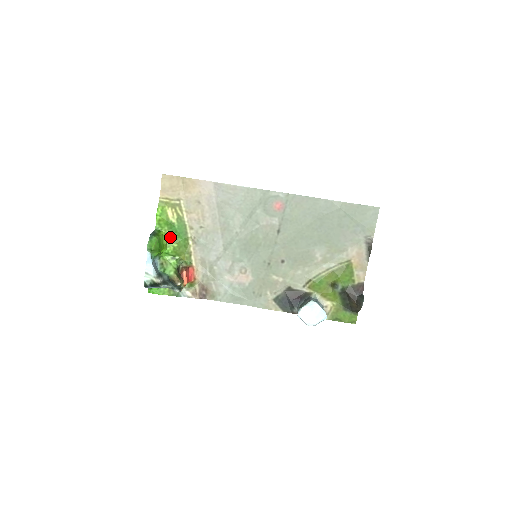
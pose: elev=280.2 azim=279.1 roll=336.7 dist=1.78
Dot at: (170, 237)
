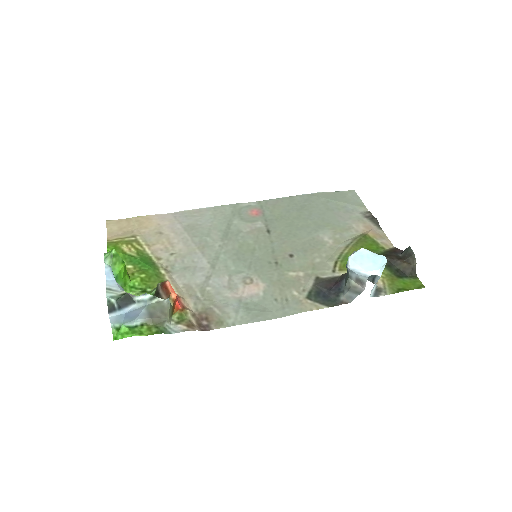
Dot at: (132, 271)
